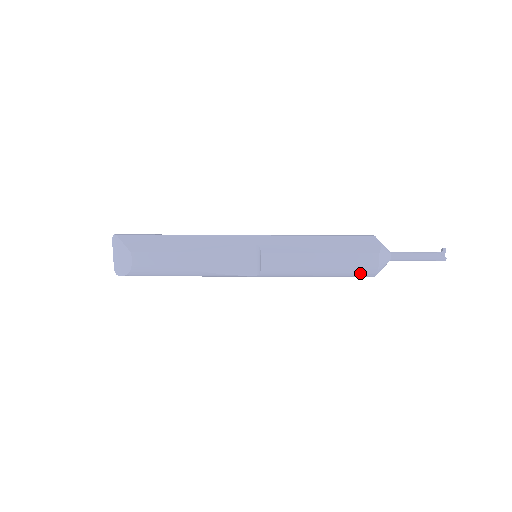
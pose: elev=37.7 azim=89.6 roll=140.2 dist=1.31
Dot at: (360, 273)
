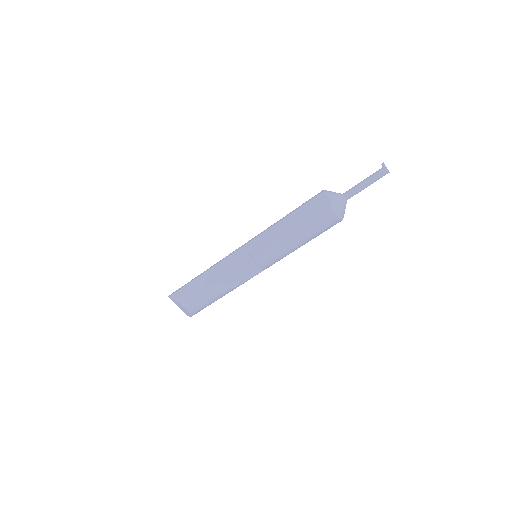
Dot at: (328, 227)
